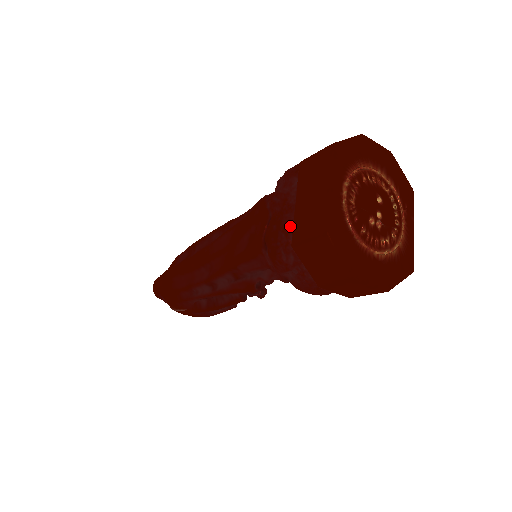
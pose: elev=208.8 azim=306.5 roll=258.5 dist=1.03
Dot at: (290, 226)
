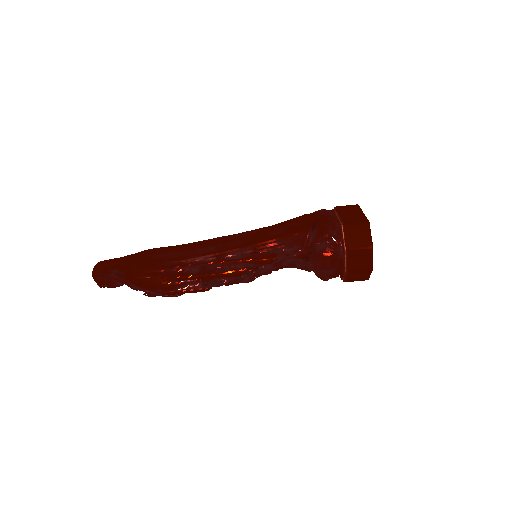
Dot at: (334, 222)
